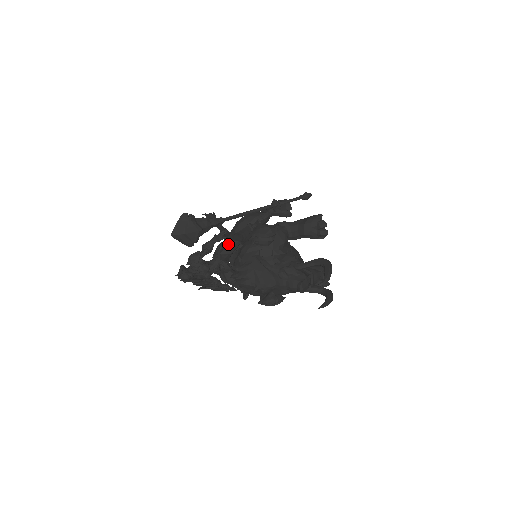
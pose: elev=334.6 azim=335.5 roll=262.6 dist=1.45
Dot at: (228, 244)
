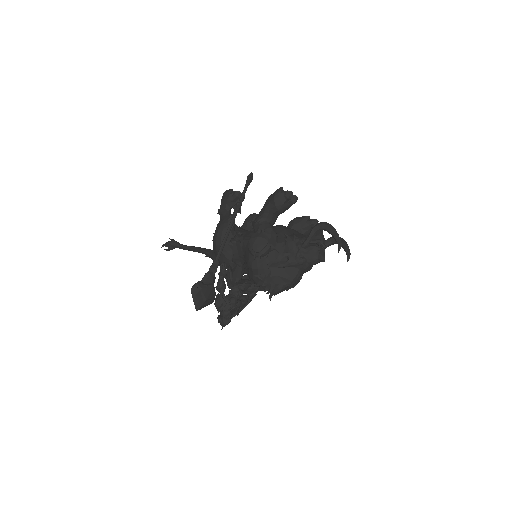
Dot at: (235, 272)
